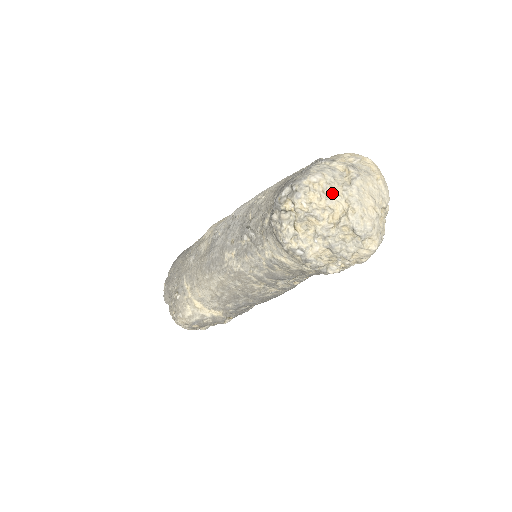
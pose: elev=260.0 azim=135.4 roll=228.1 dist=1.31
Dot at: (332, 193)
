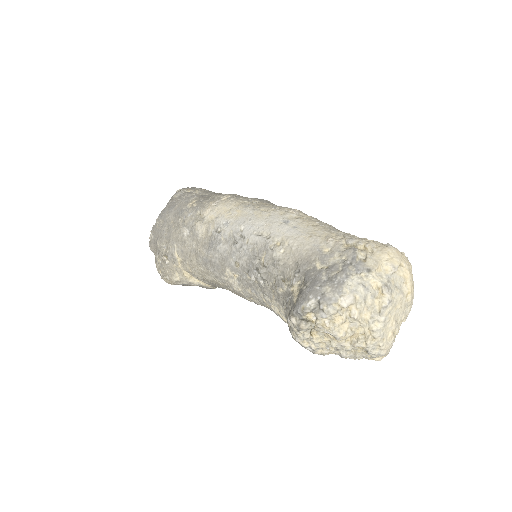
Dot at: (358, 320)
